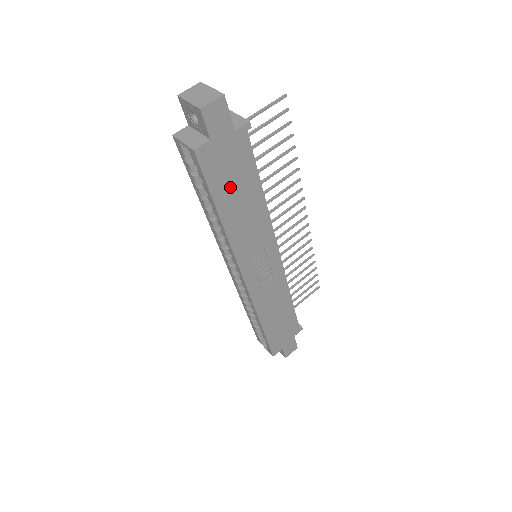
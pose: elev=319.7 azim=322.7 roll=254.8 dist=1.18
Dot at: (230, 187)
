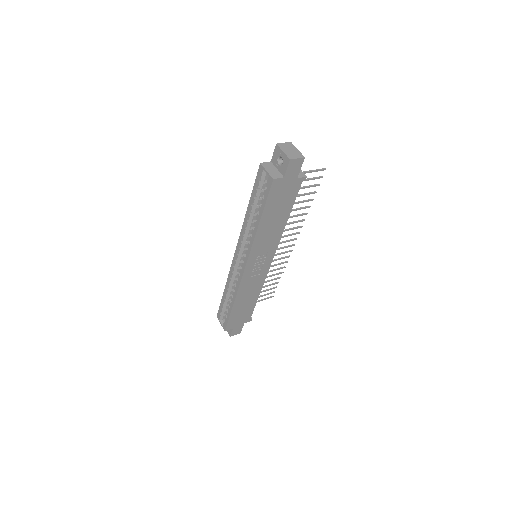
Dot at: (275, 208)
